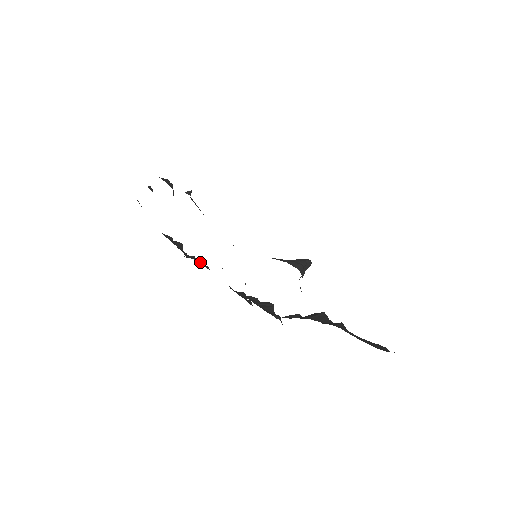
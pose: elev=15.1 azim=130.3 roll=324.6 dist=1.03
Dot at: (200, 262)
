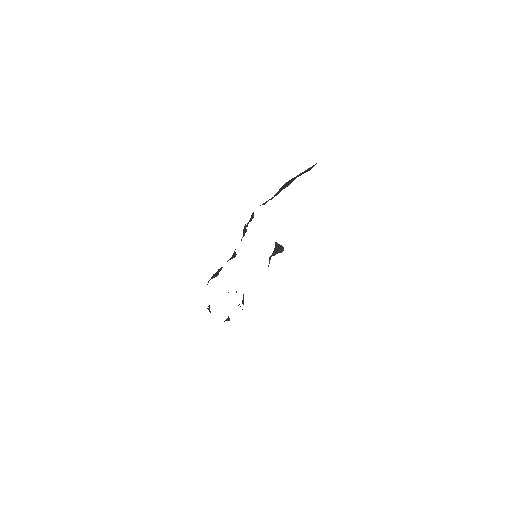
Dot at: occluded
